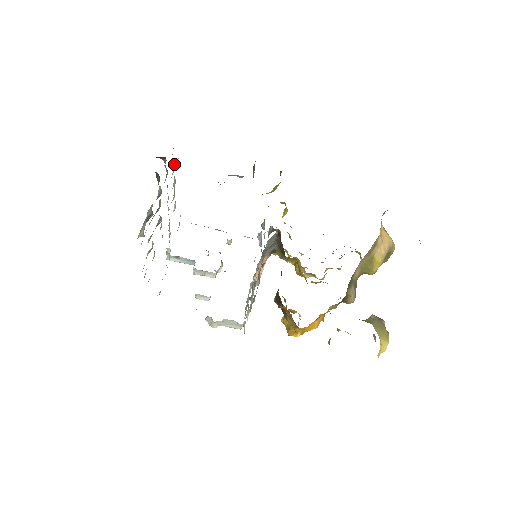
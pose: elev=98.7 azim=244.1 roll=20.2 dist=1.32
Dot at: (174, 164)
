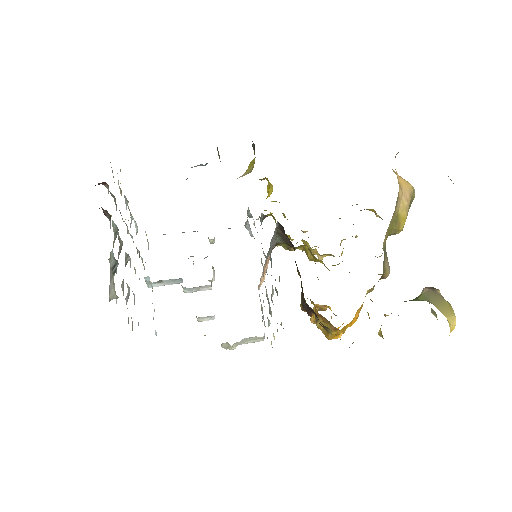
Dot at: (118, 180)
